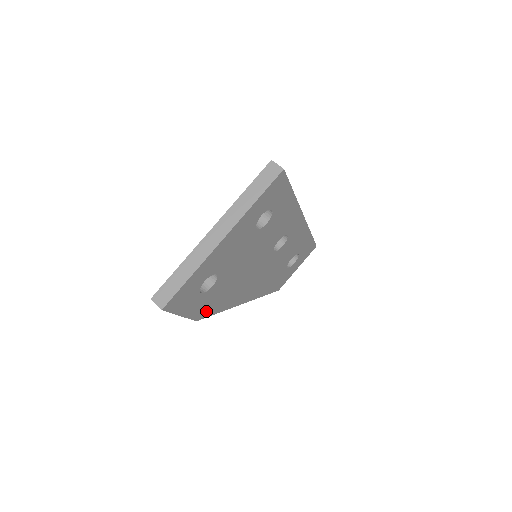
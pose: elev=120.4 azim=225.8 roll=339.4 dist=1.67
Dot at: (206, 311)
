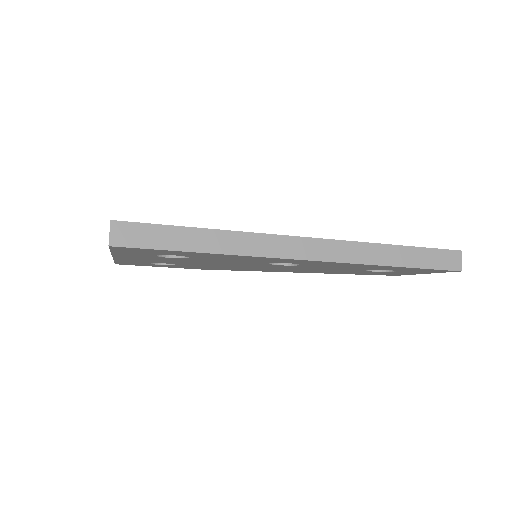
Dot at: occluded
